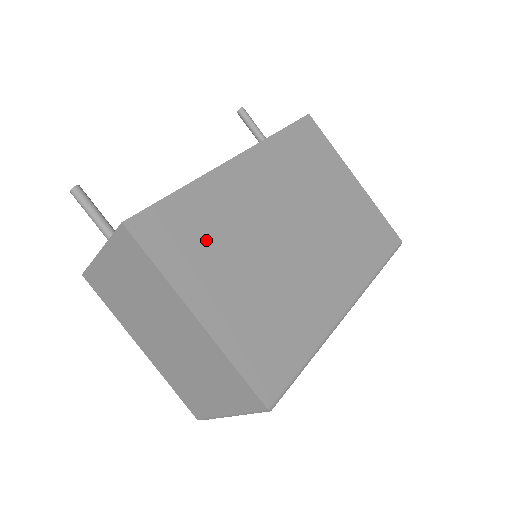
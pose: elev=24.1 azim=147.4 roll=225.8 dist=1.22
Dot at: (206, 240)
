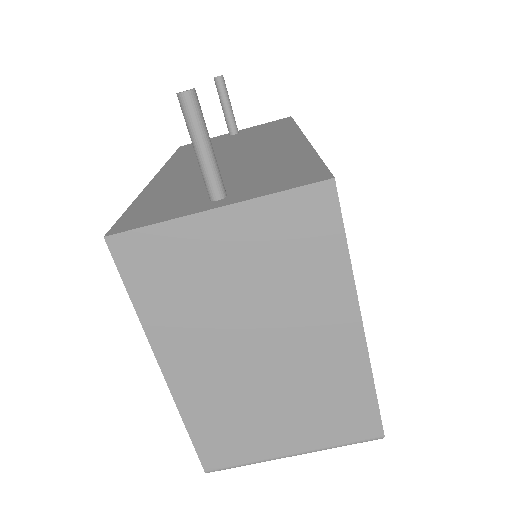
Dot at: occluded
